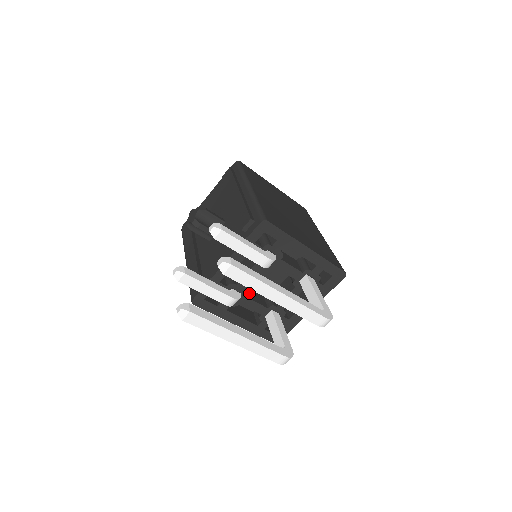
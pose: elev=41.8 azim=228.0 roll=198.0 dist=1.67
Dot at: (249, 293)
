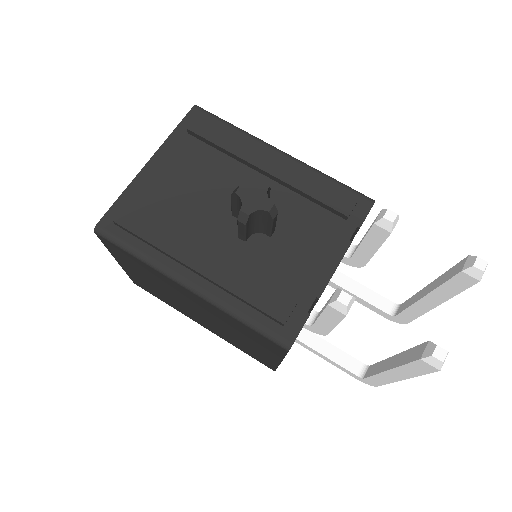
Dot at: occluded
